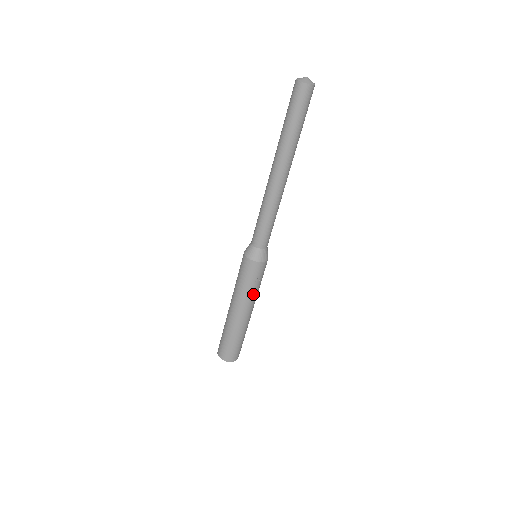
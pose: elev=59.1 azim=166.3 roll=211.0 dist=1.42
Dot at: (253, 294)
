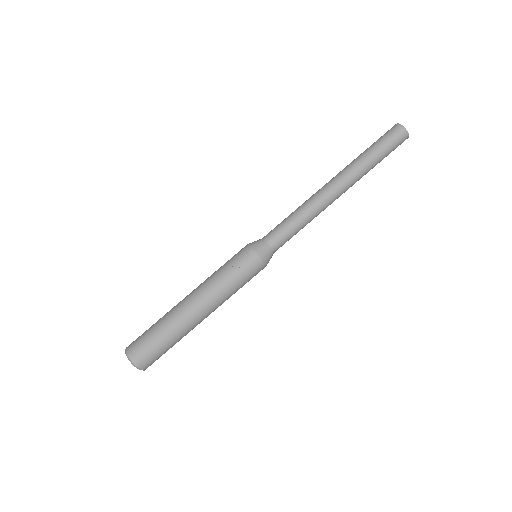
Dot at: (218, 282)
